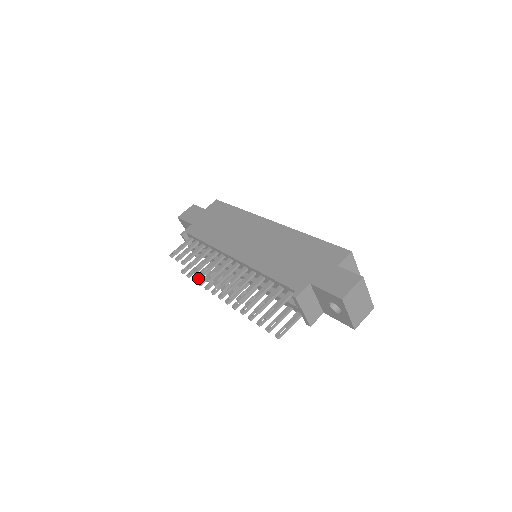
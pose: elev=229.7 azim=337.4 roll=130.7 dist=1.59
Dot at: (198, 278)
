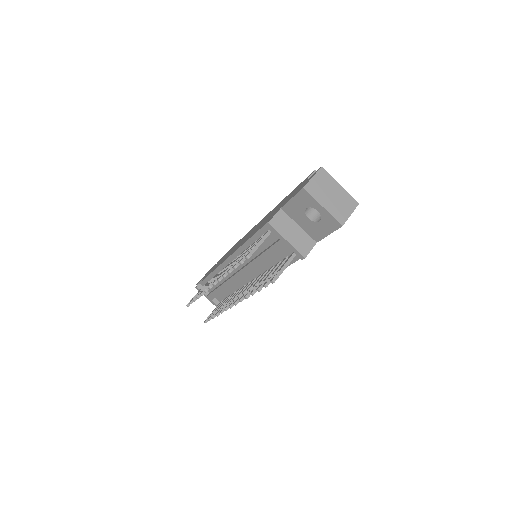
Dot at: occluded
